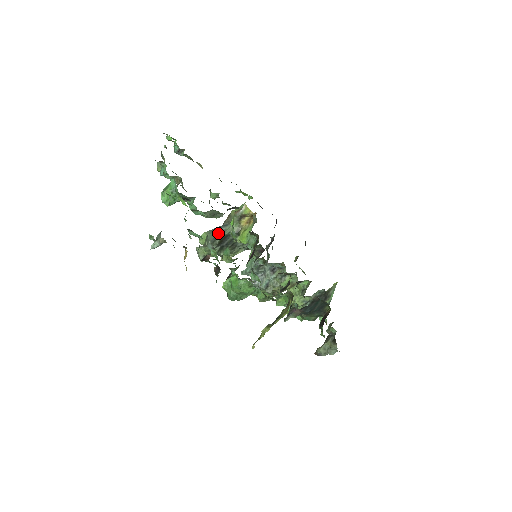
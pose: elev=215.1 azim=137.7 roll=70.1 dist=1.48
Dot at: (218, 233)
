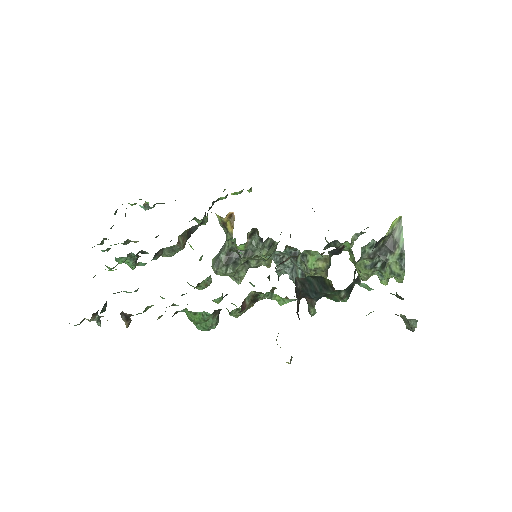
Dot at: (220, 253)
